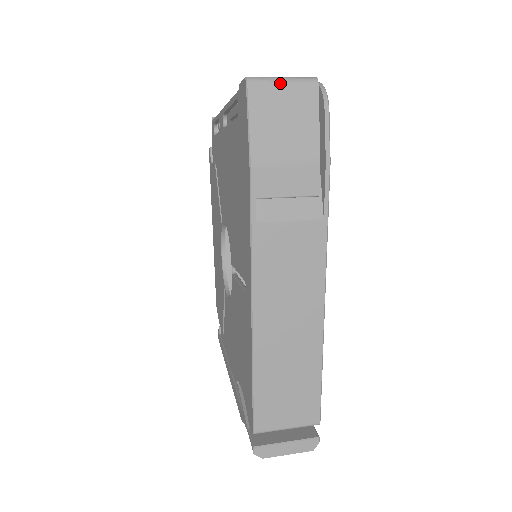
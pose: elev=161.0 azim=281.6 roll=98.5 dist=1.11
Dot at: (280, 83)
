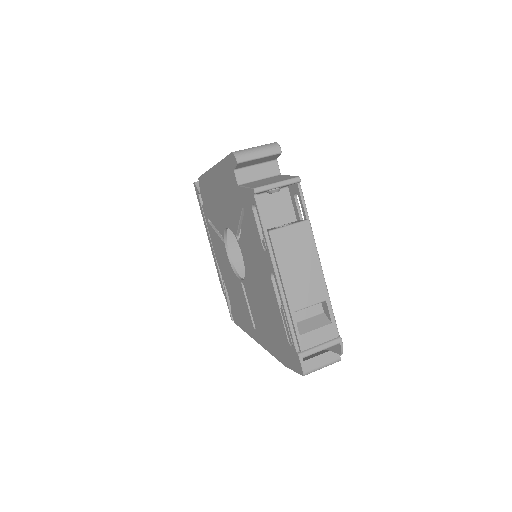
Dot at: occluded
